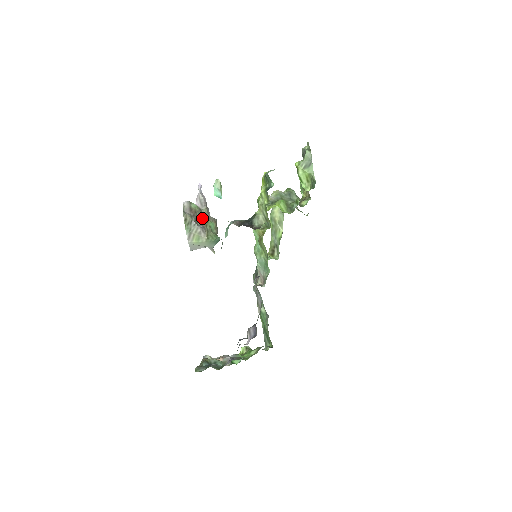
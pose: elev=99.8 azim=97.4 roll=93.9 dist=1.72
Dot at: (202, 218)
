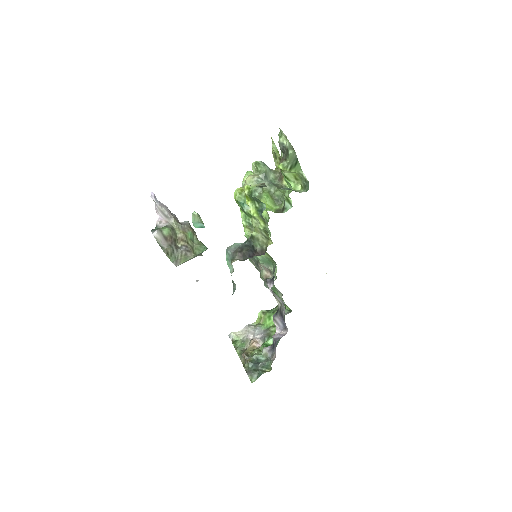
Dot at: (179, 236)
